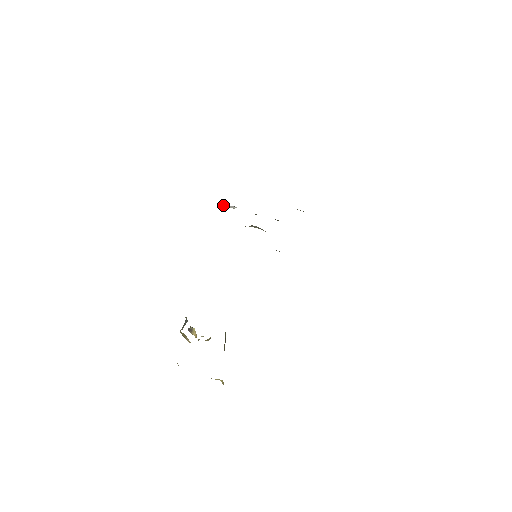
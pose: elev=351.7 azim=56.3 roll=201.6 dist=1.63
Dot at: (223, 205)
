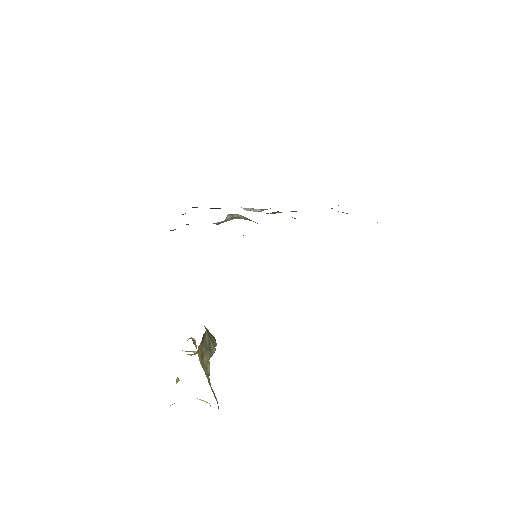
Dot at: (246, 209)
